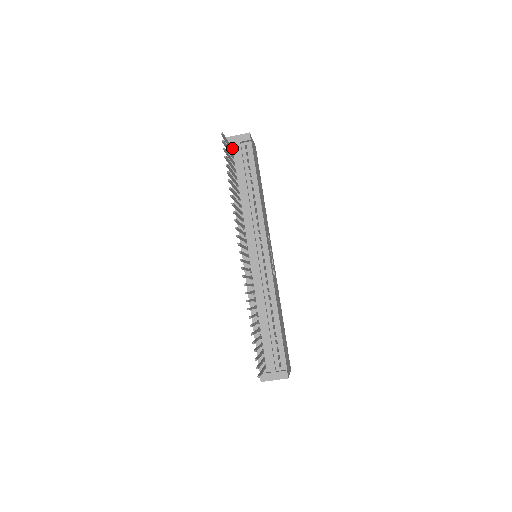
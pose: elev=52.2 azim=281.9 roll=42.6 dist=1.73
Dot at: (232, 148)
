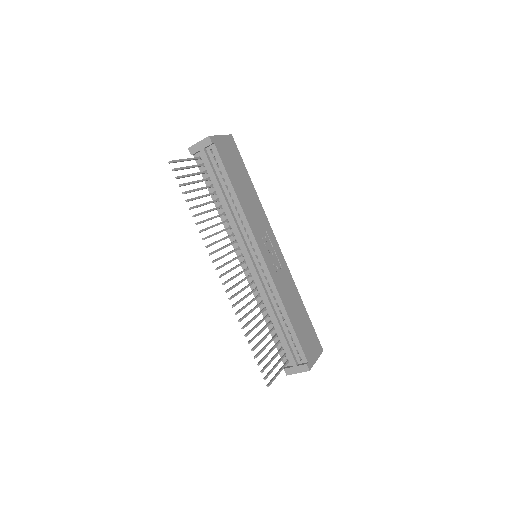
Dot at: (199, 157)
